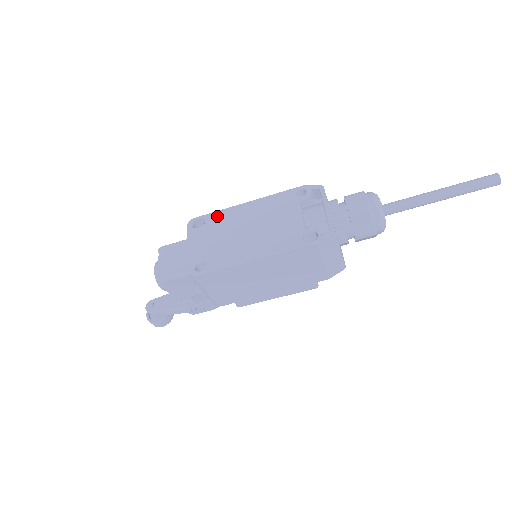
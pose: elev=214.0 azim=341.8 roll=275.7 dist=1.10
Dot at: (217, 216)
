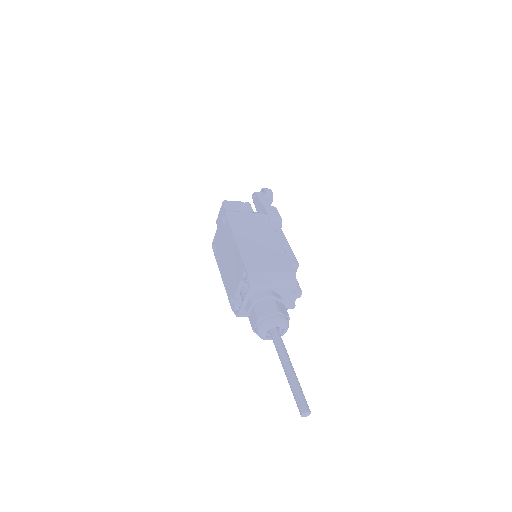
Dot at: (228, 227)
